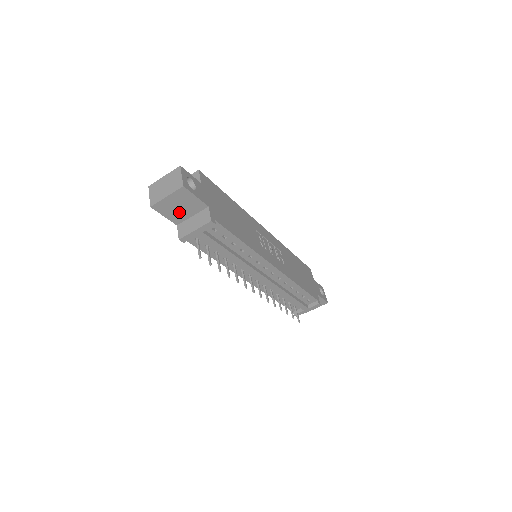
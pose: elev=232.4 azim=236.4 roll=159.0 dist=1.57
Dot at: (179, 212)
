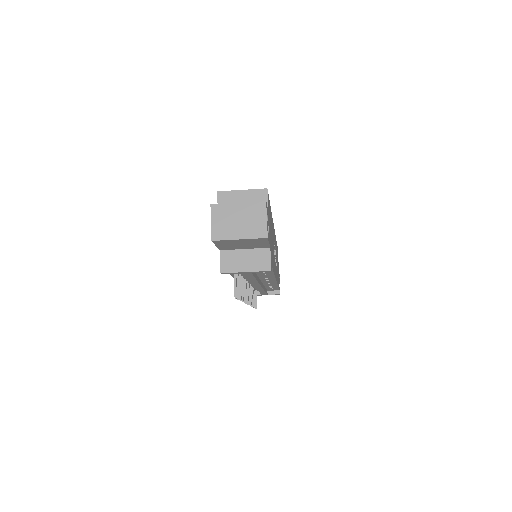
Dot at: (236, 246)
